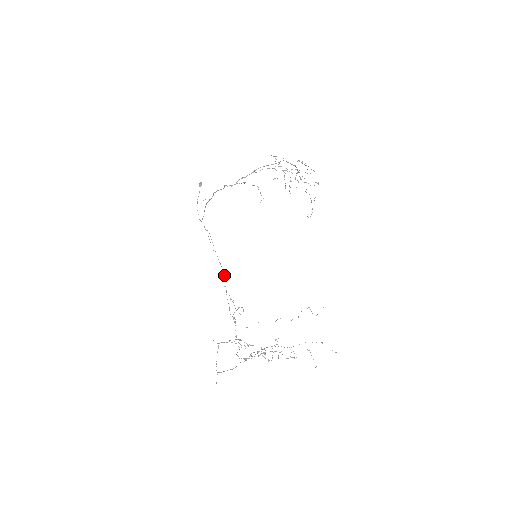
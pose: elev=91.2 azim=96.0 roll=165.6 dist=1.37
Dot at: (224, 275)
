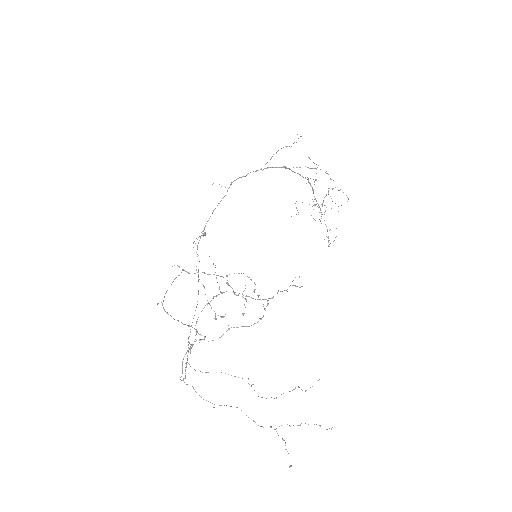
Dot at: occluded
